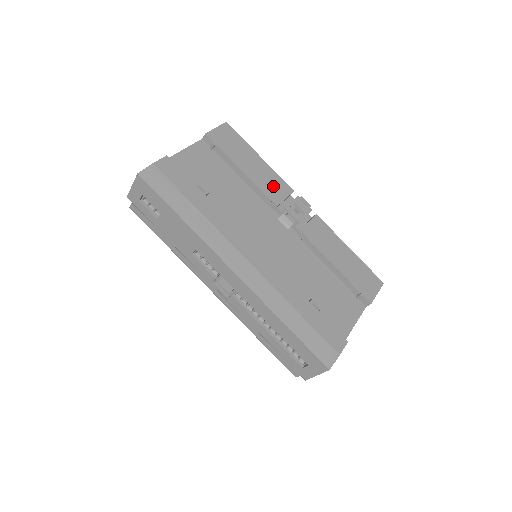
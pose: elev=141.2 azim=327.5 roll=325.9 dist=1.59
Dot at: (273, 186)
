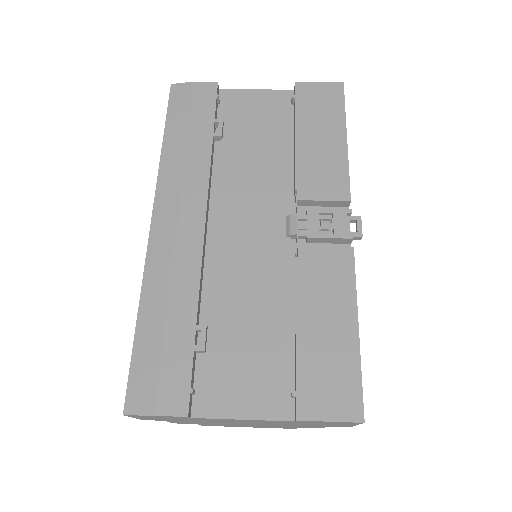
Dot at: (322, 177)
